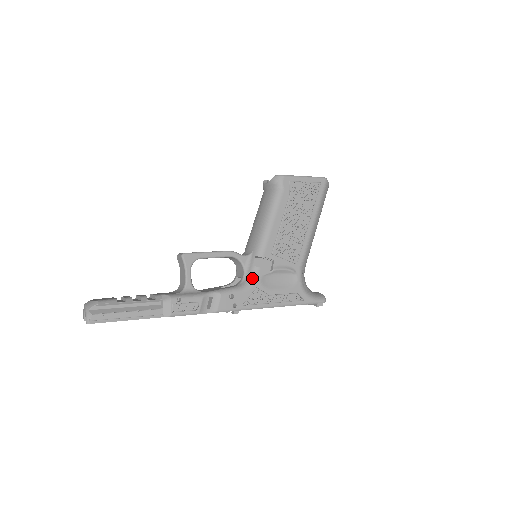
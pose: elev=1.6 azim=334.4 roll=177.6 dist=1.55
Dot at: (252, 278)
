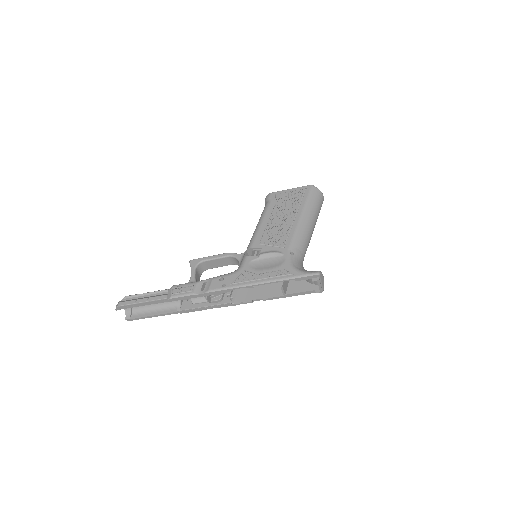
Dot at: (241, 264)
